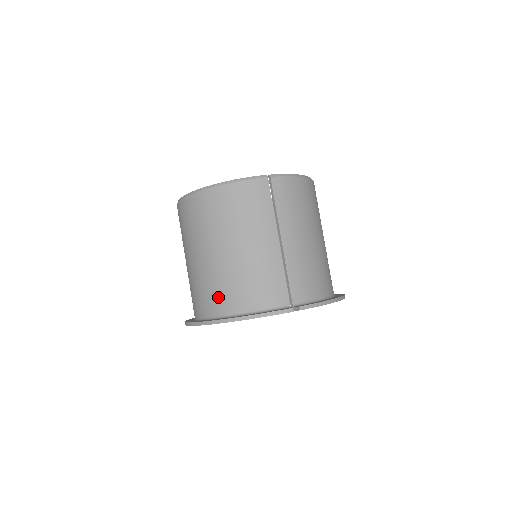
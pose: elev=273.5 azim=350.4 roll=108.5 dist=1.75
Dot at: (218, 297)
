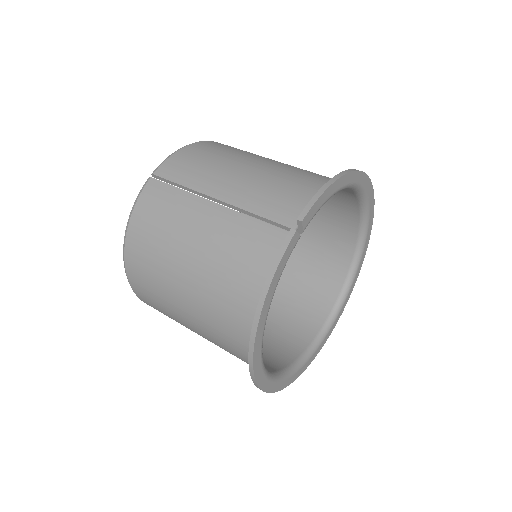
Dot at: (233, 321)
